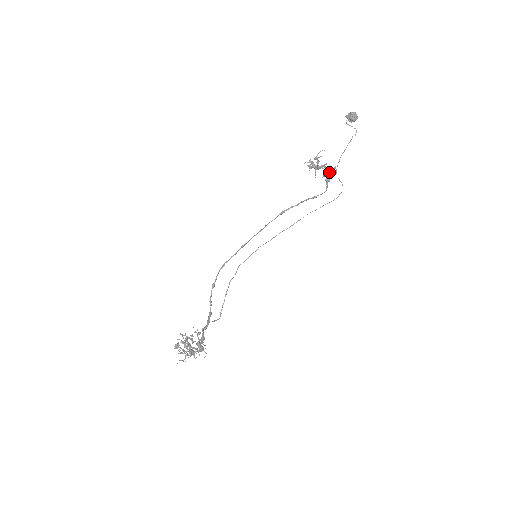
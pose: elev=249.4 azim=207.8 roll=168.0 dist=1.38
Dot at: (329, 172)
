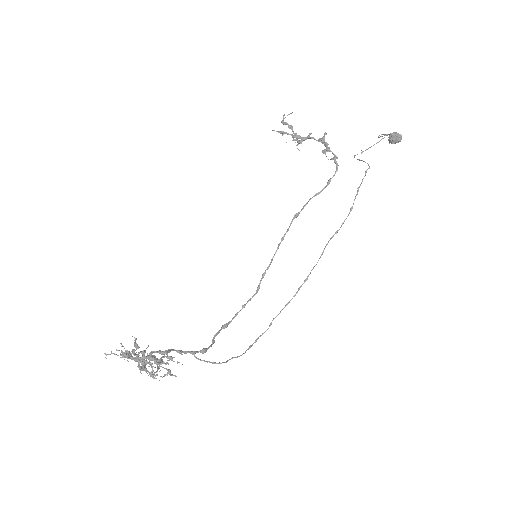
Dot at: (325, 145)
